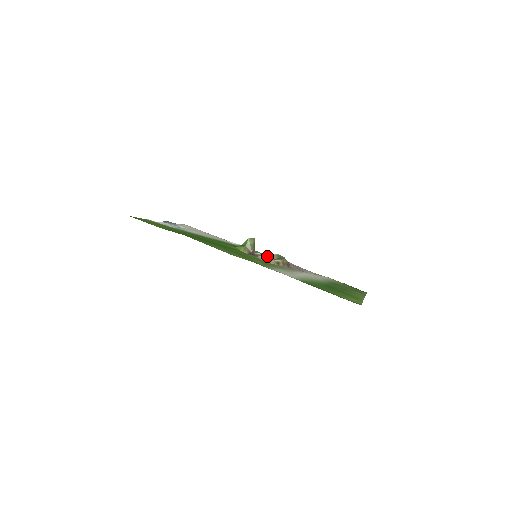
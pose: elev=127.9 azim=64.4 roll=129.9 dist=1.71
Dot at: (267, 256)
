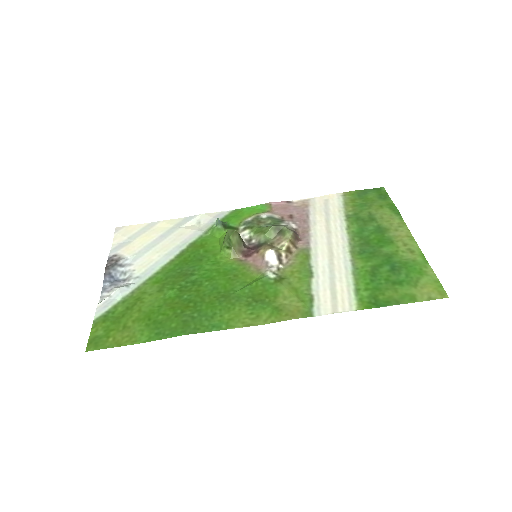
Dot at: (273, 254)
